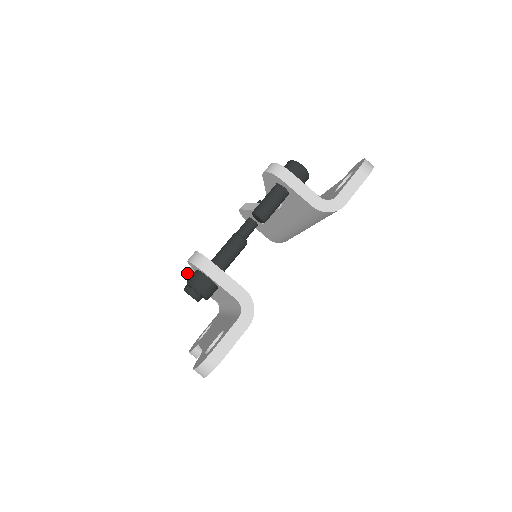
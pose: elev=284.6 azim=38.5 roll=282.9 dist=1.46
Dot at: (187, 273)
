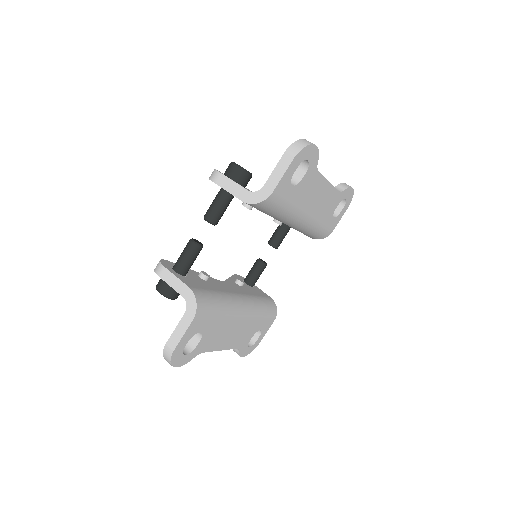
Dot at: occluded
